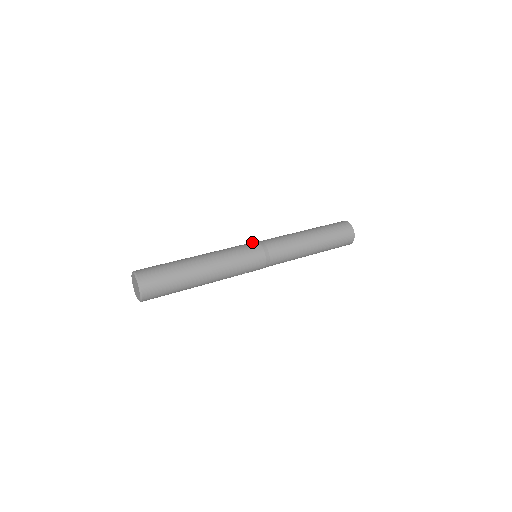
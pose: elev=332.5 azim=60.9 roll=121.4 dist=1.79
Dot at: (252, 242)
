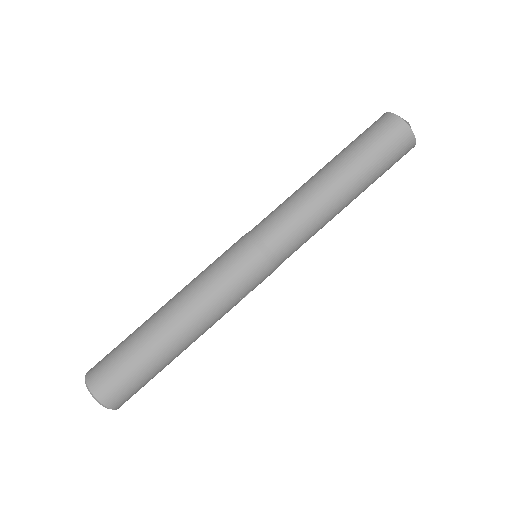
Dot at: (239, 240)
